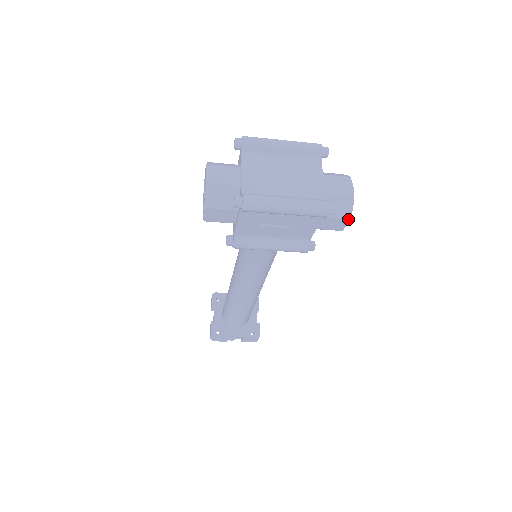
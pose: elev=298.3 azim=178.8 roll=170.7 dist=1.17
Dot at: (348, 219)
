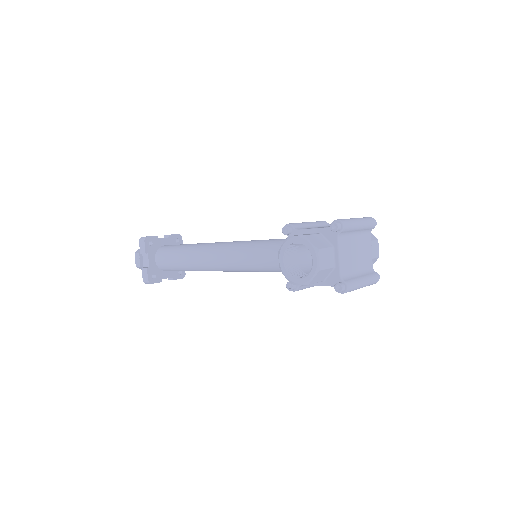
Dot at: occluded
